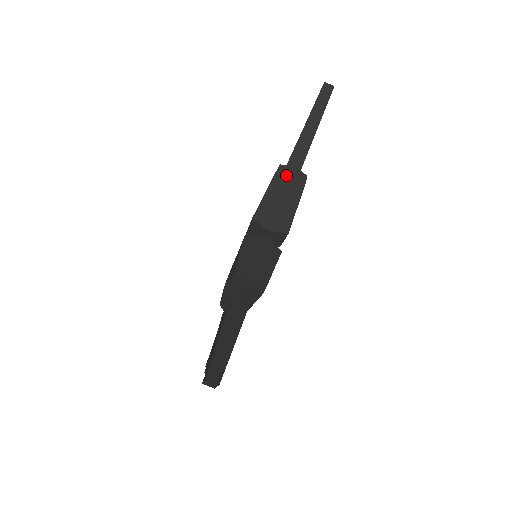
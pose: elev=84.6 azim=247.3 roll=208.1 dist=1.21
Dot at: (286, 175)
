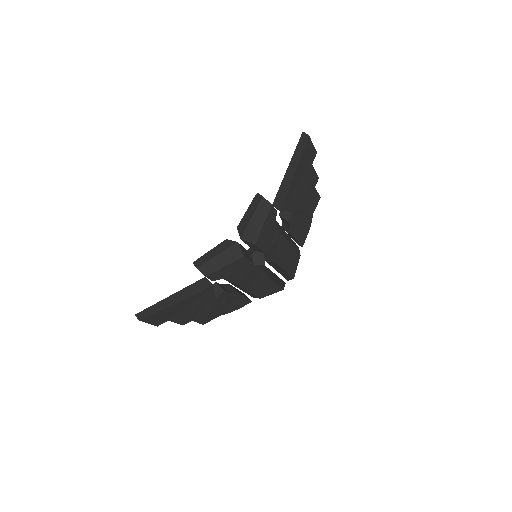
Dot at: (257, 201)
